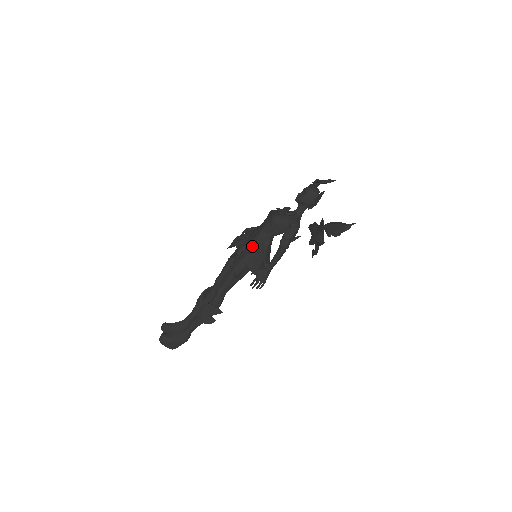
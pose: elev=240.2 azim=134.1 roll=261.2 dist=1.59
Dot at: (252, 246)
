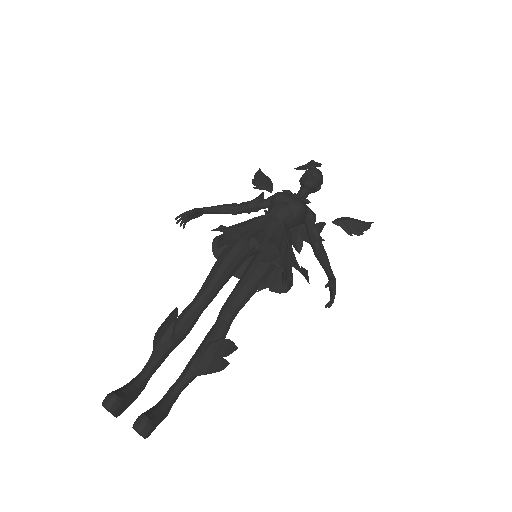
Dot at: (282, 244)
